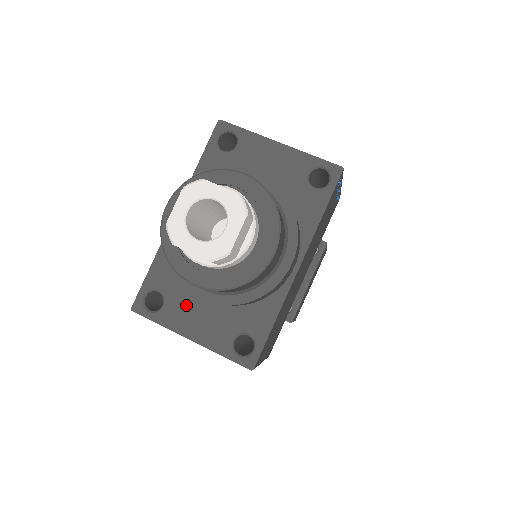
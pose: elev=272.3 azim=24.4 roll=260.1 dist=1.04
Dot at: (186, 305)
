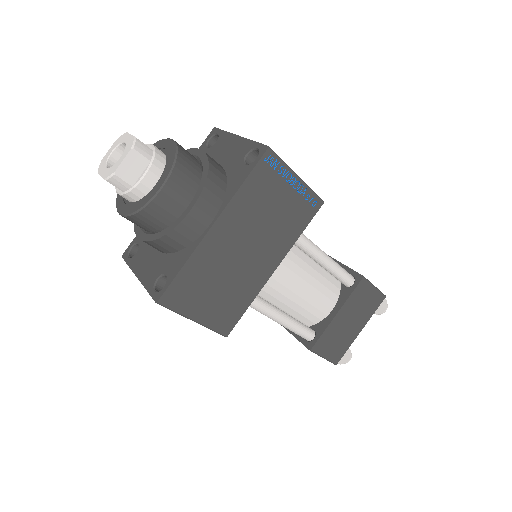
Dot at: (146, 253)
